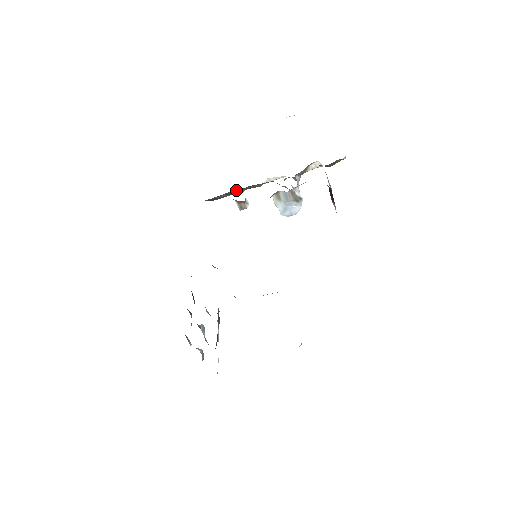
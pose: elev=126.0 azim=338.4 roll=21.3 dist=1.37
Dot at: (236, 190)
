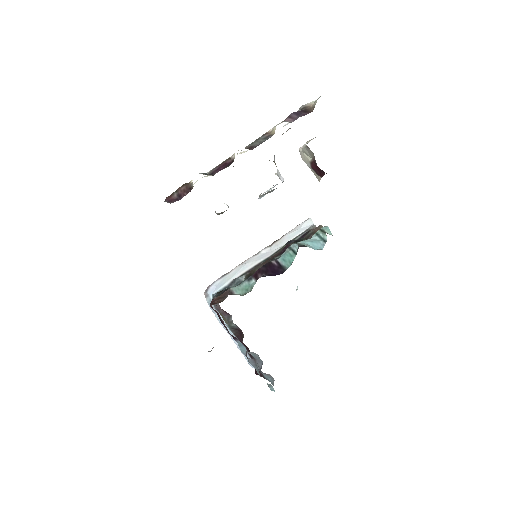
Dot at: occluded
